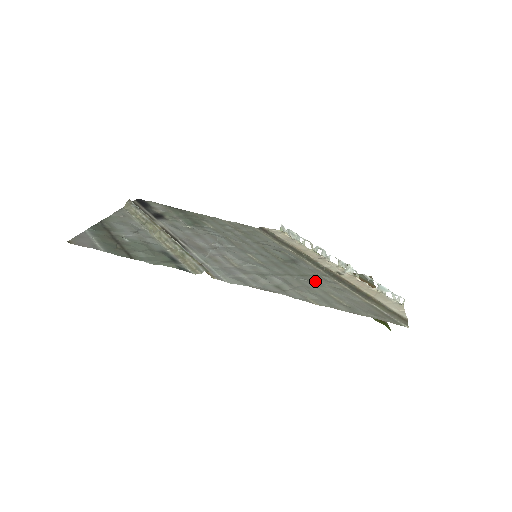
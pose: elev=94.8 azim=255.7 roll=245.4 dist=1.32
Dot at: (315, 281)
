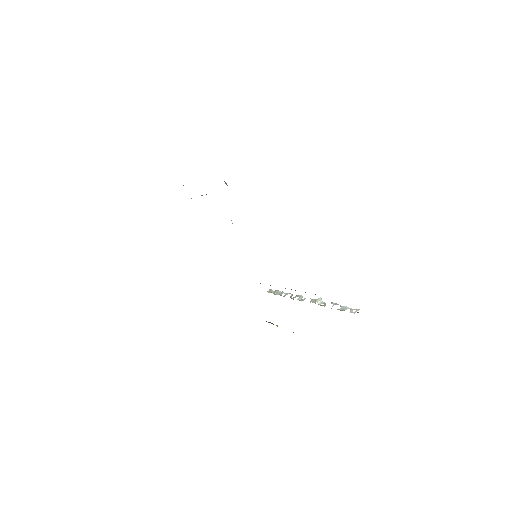
Dot at: occluded
